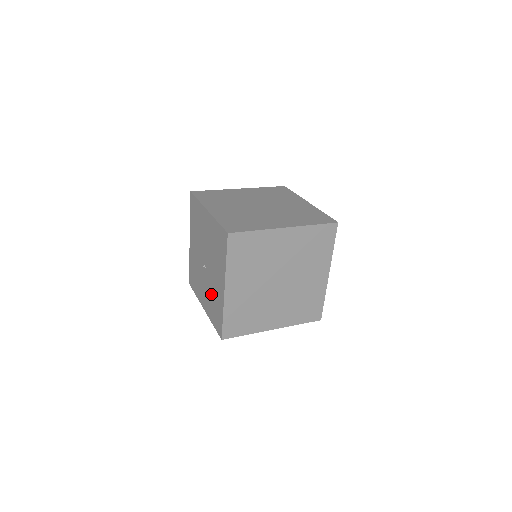
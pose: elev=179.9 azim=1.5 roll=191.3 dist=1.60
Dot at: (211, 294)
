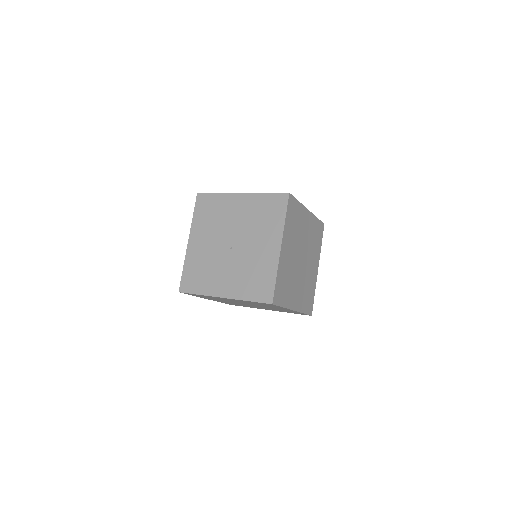
Dot at: (246, 269)
